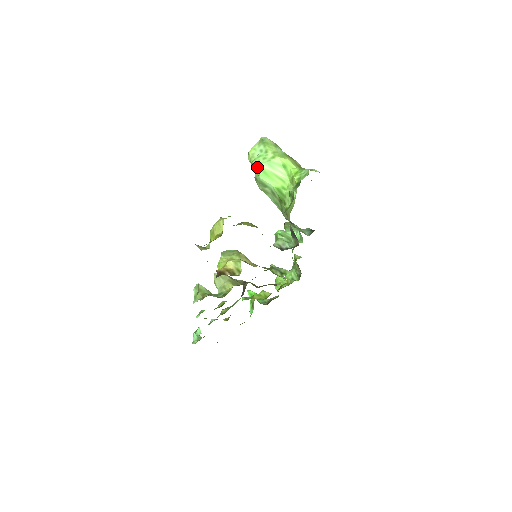
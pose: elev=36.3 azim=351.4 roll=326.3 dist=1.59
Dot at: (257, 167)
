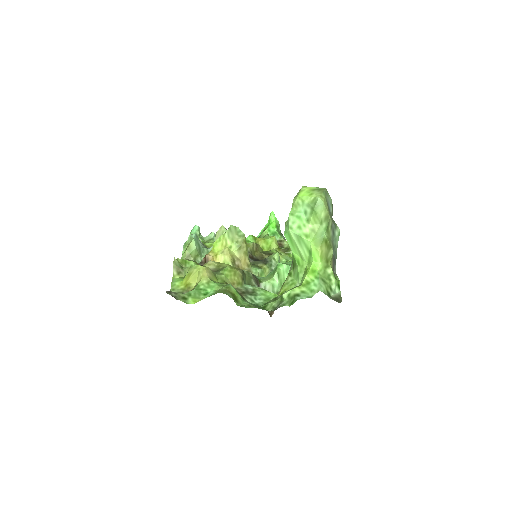
Dot at: (287, 226)
